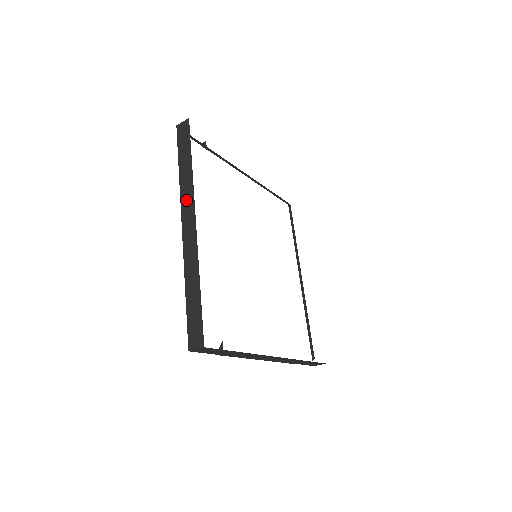
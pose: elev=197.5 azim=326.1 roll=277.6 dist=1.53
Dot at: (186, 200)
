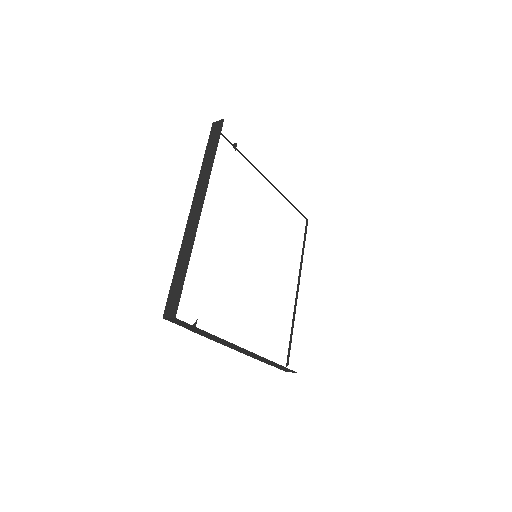
Dot at: (200, 189)
